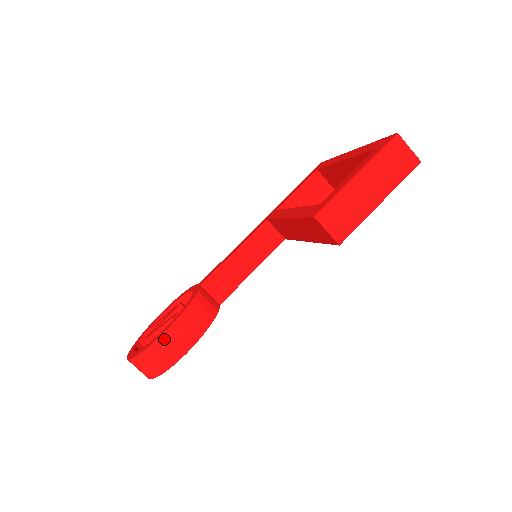
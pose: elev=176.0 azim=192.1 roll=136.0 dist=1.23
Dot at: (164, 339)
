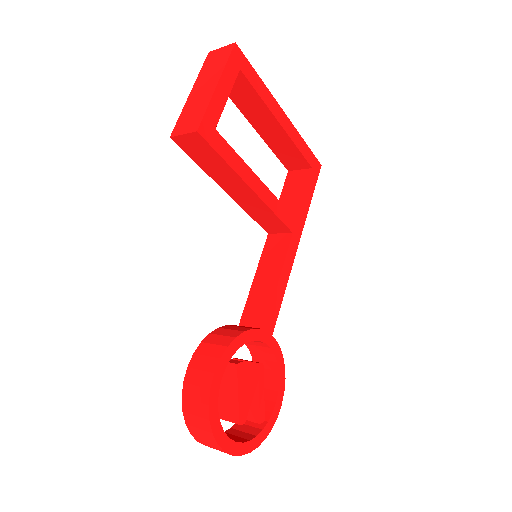
Dot at: (190, 374)
